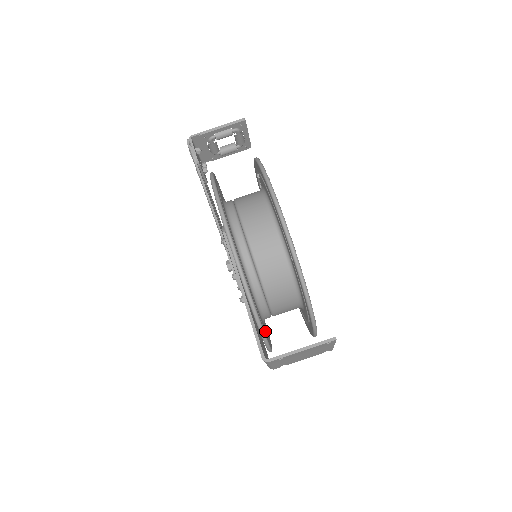
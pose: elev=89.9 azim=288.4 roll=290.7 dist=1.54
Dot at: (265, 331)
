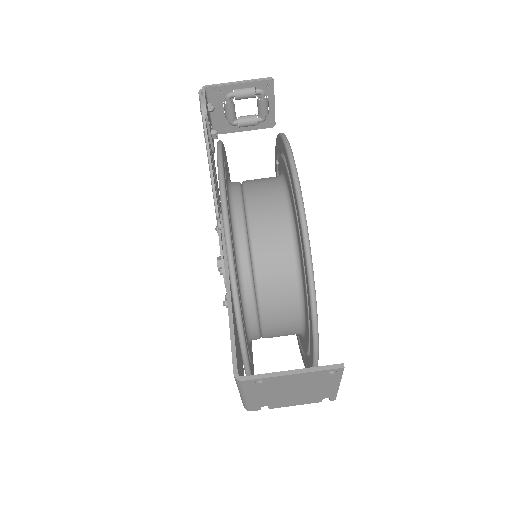
Dot at: (247, 347)
